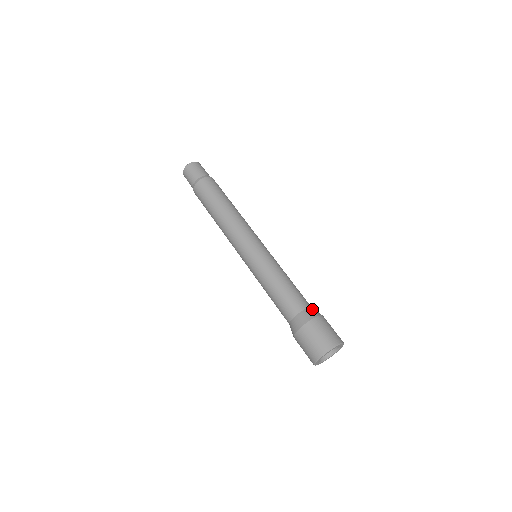
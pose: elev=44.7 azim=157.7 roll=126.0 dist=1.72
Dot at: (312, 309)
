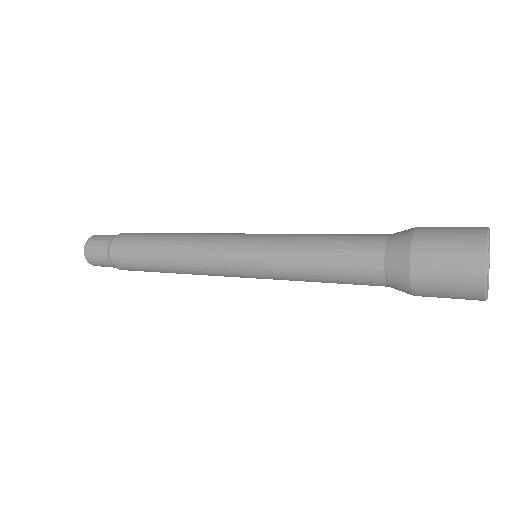
Dot at: (397, 232)
